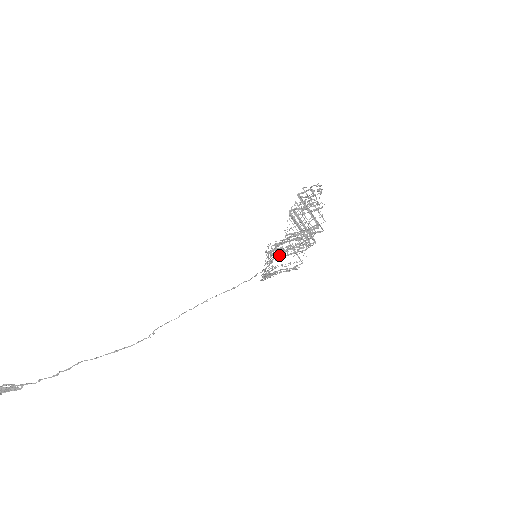
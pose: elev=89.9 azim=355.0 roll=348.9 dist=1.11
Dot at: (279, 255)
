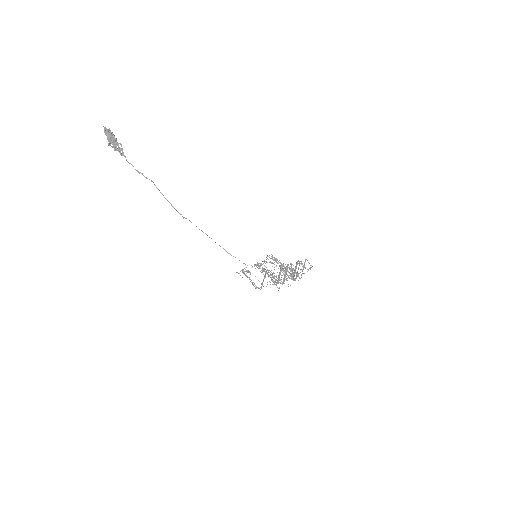
Dot at: (262, 270)
